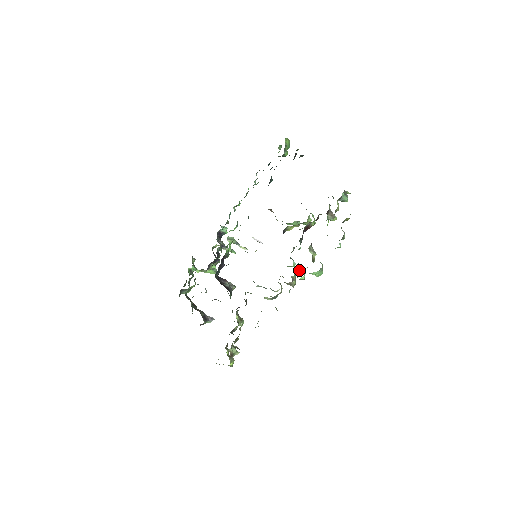
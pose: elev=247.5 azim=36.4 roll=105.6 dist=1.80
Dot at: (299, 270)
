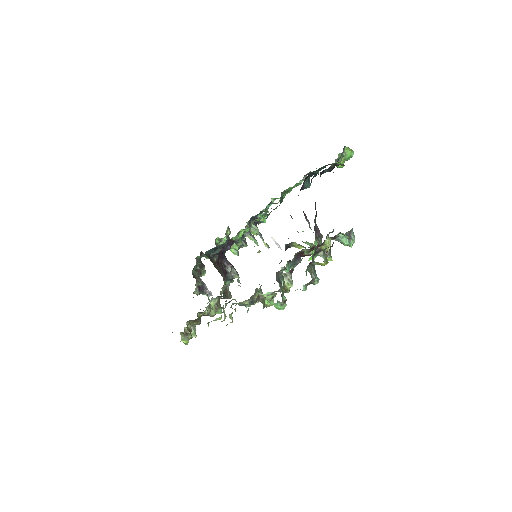
Dot at: occluded
